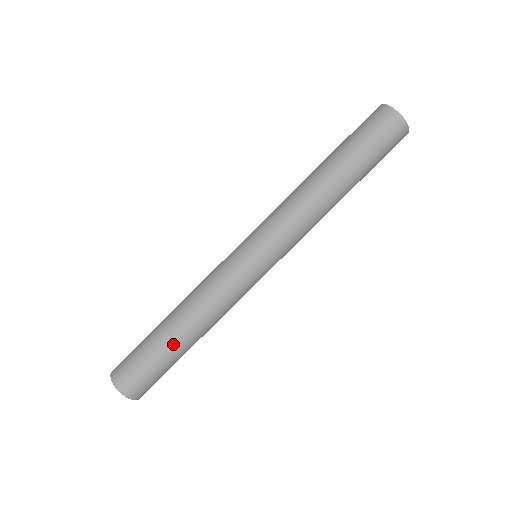
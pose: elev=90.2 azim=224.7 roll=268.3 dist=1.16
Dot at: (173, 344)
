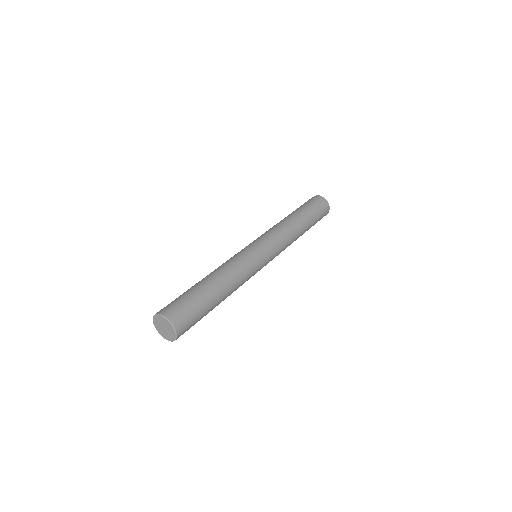
Dot at: (209, 290)
